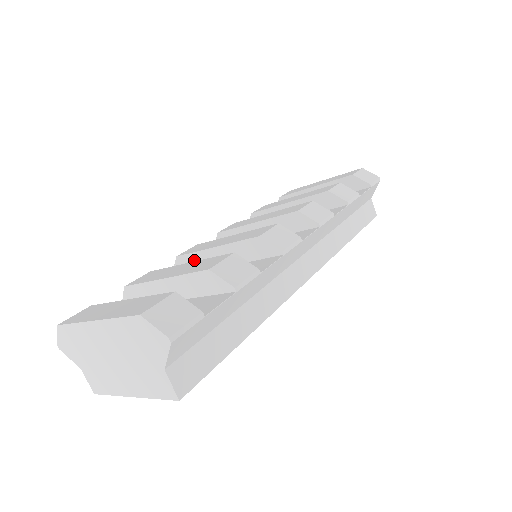
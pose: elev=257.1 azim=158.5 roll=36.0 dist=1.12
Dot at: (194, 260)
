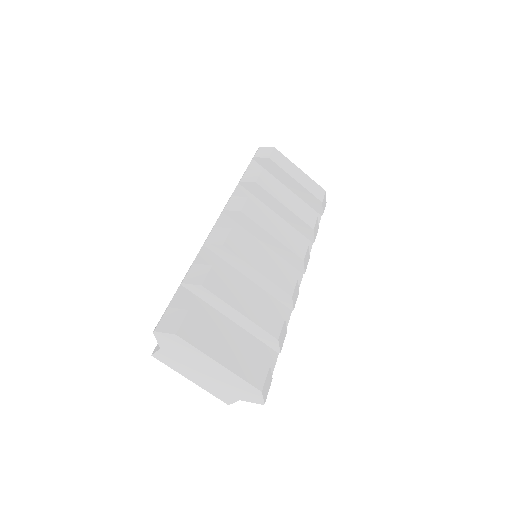
Dot at: (234, 259)
